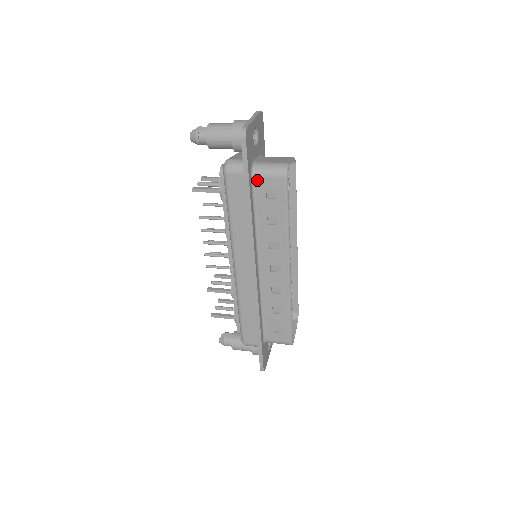
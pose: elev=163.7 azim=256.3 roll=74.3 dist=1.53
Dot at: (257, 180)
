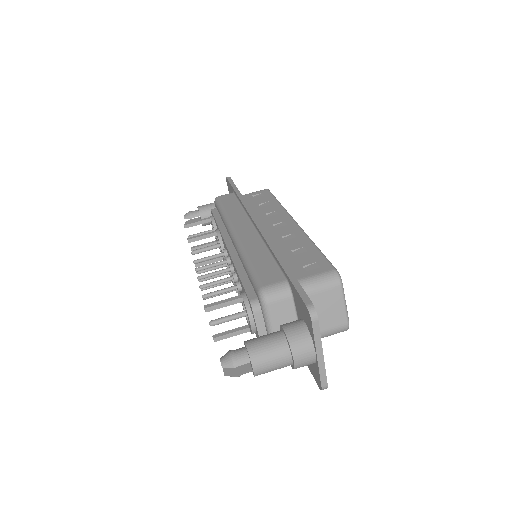
Dot at: occluded
